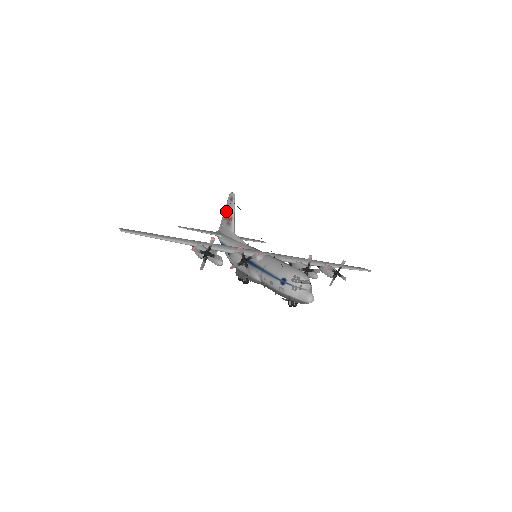
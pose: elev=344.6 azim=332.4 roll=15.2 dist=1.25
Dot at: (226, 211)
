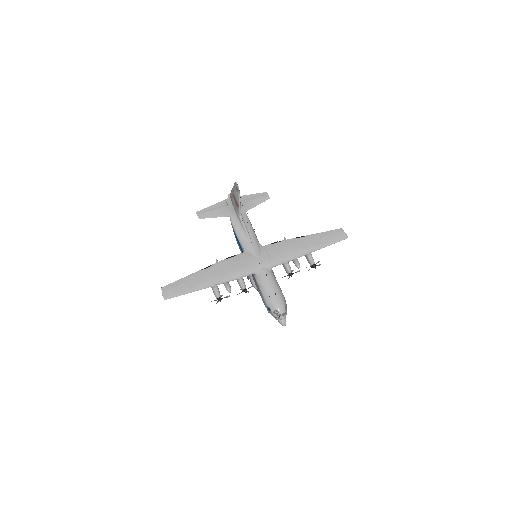
Dot at: (234, 192)
